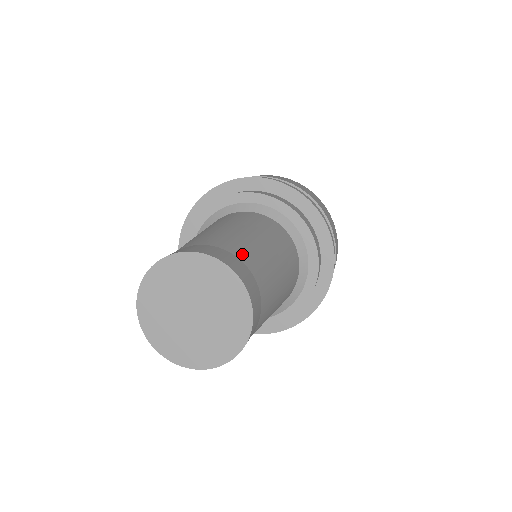
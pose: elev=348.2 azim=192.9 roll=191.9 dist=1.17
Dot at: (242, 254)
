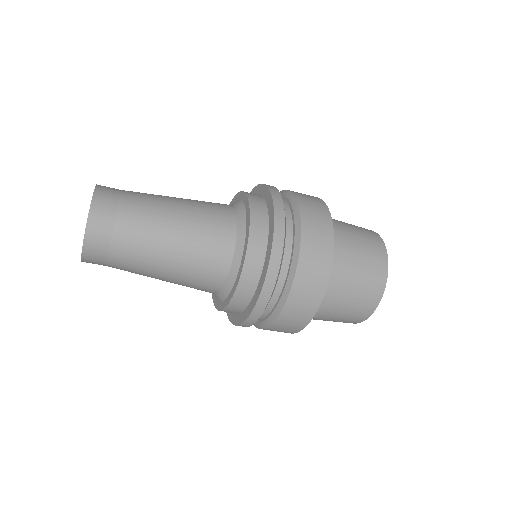
Dot at: (129, 197)
